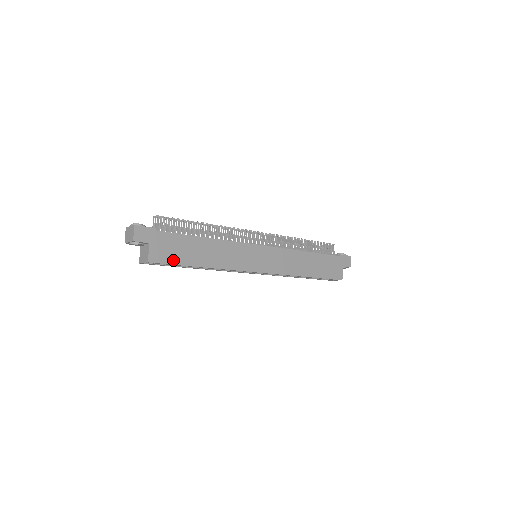
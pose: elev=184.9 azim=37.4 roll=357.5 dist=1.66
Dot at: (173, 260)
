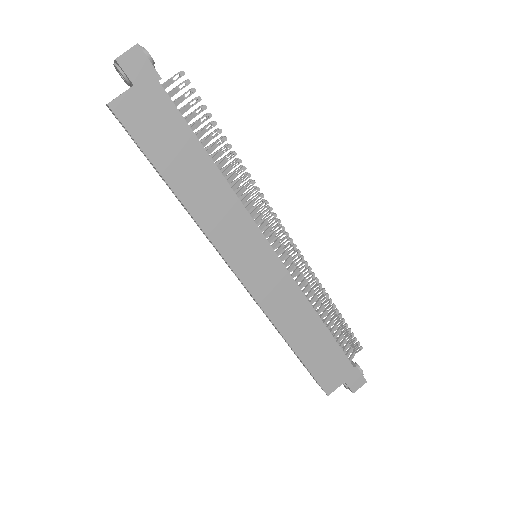
Dot at: (143, 139)
